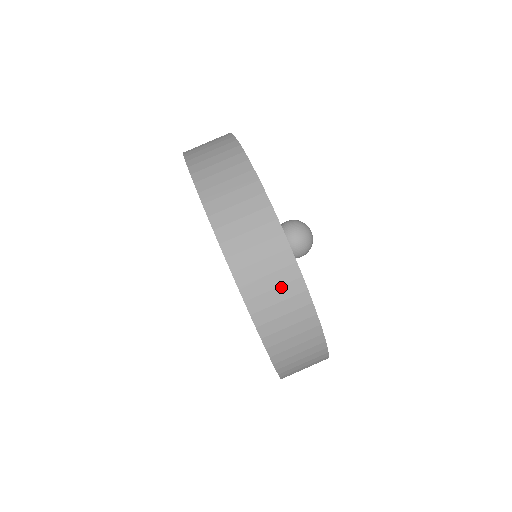
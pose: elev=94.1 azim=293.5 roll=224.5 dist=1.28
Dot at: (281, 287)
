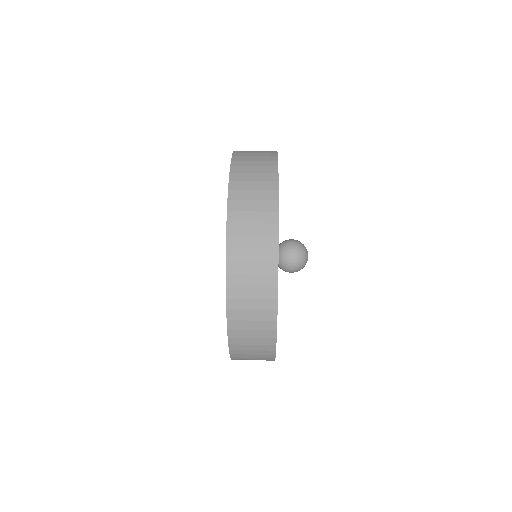
Dot at: (261, 154)
